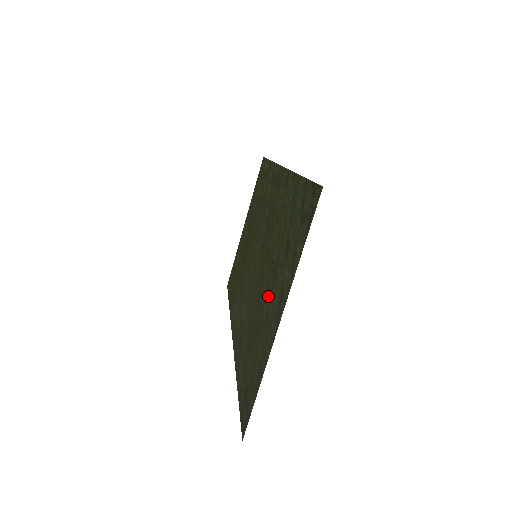
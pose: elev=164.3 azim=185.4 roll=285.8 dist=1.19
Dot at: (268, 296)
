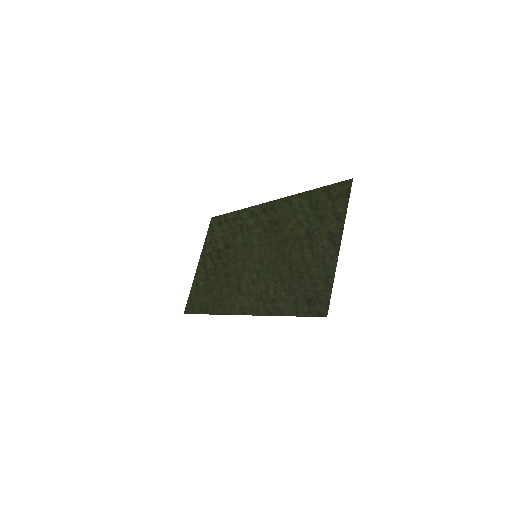
Dot at: (308, 250)
